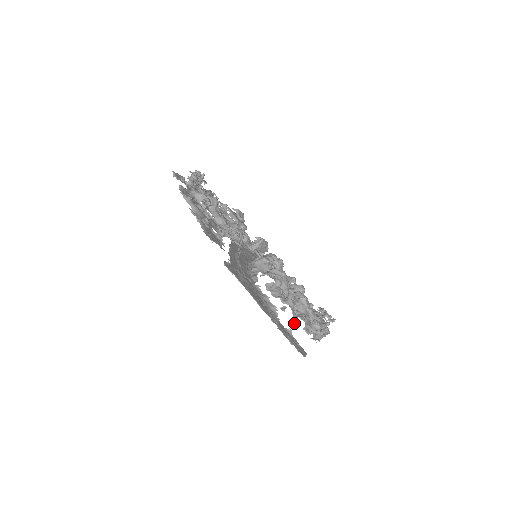
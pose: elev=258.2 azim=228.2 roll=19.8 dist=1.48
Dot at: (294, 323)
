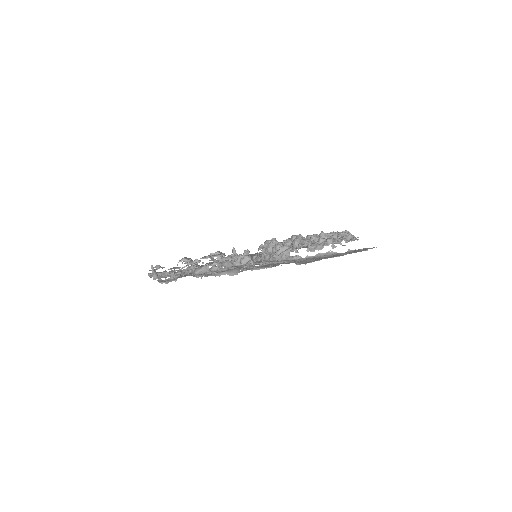
Dot at: (345, 245)
